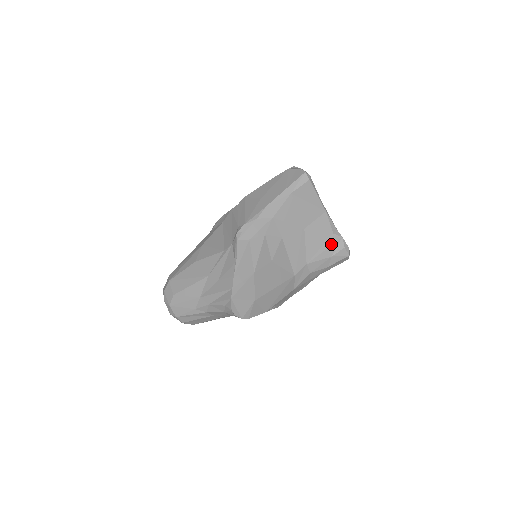
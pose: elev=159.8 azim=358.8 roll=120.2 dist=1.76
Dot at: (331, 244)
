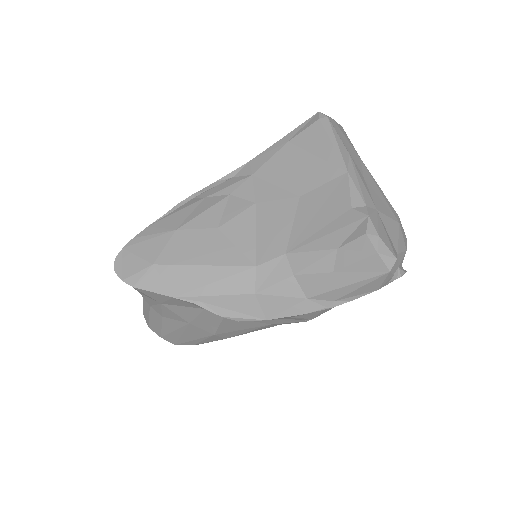
Dot at: (342, 226)
